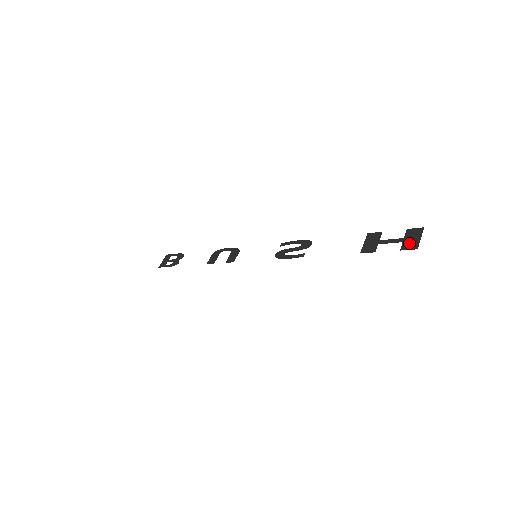
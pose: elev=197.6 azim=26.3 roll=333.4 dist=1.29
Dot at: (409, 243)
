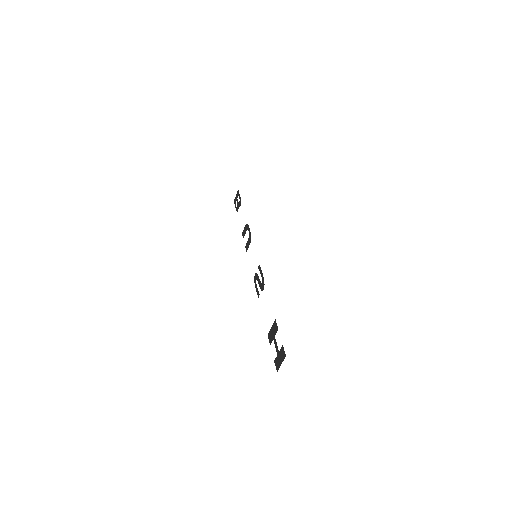
Dot at: (277, 361)
